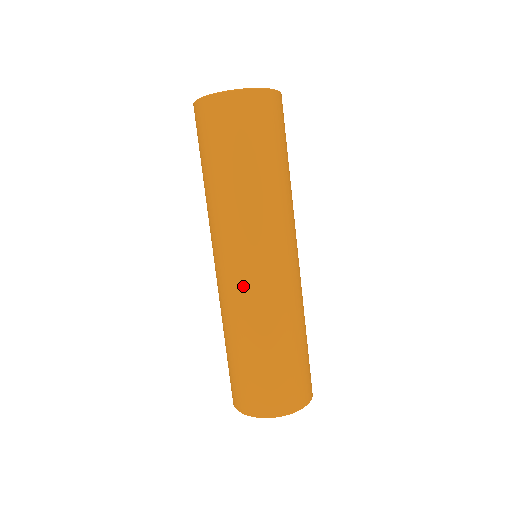
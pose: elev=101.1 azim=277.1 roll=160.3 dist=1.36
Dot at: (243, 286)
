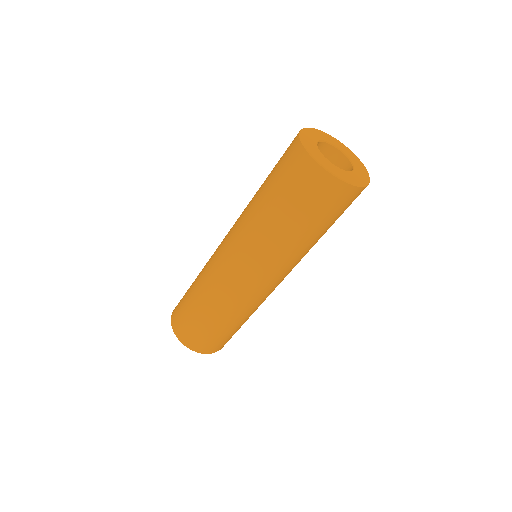
Dot at: (219, 269)
